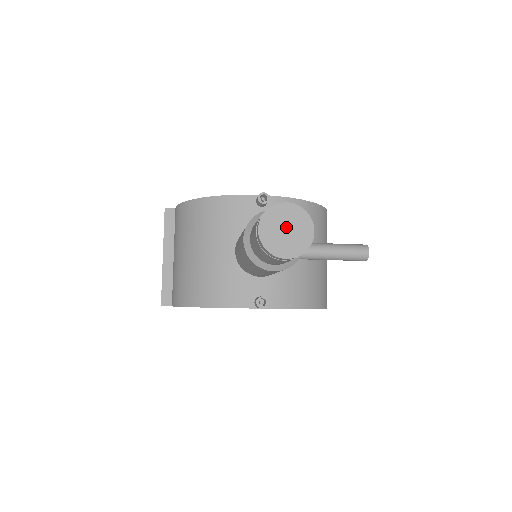
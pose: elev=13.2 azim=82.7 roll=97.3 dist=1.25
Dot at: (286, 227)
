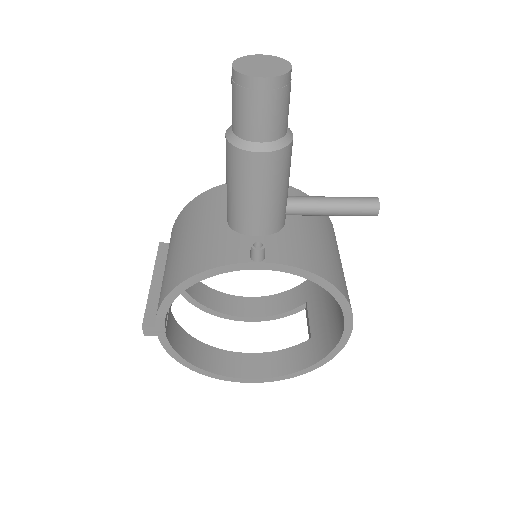
Dot at: (261, 64)
